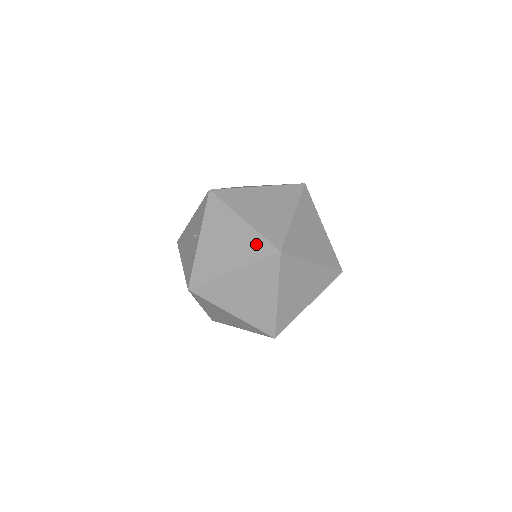
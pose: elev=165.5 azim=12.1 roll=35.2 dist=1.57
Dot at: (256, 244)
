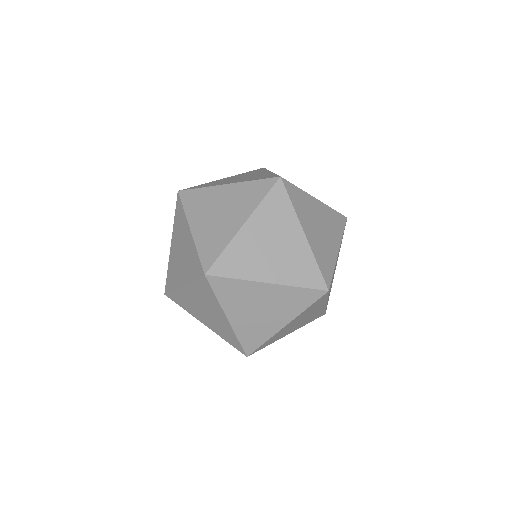
Dot at: (194, 260)
